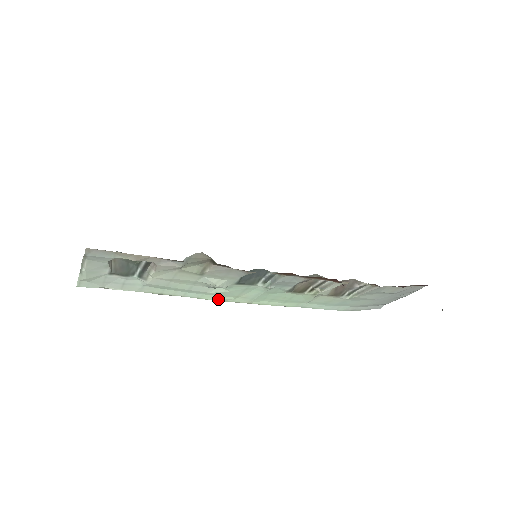
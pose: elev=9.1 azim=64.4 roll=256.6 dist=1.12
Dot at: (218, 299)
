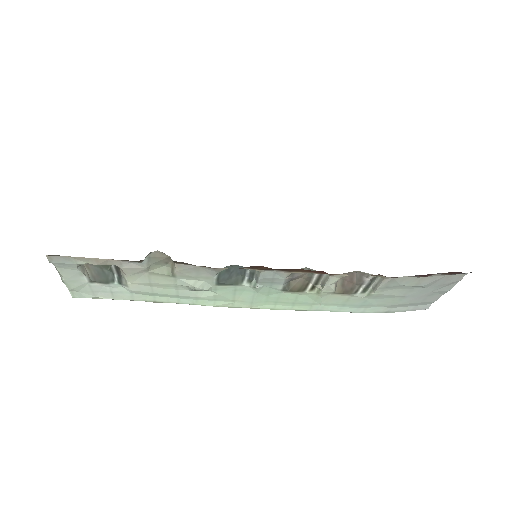
Dot at: (215, 304)
